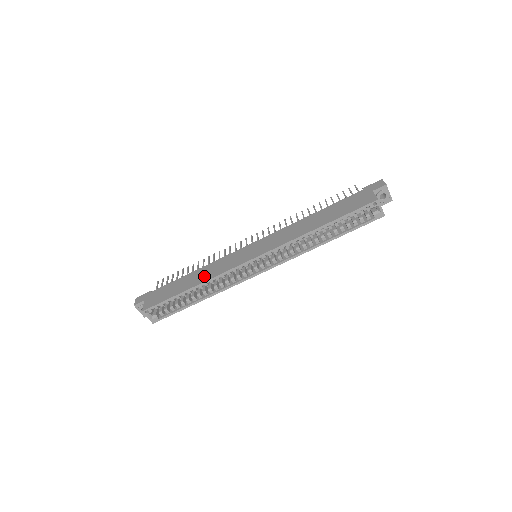
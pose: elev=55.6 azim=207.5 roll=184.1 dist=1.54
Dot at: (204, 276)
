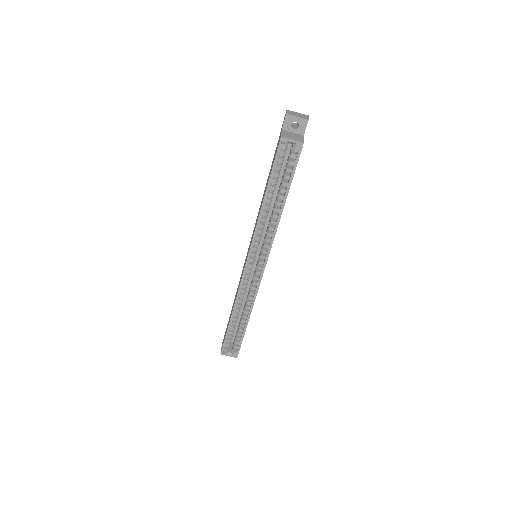
Dot at: occluded
